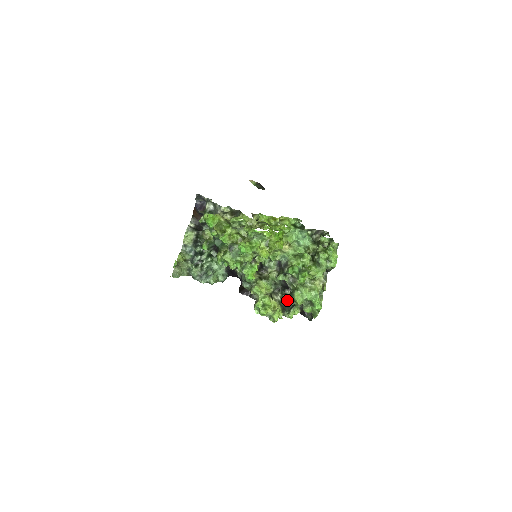
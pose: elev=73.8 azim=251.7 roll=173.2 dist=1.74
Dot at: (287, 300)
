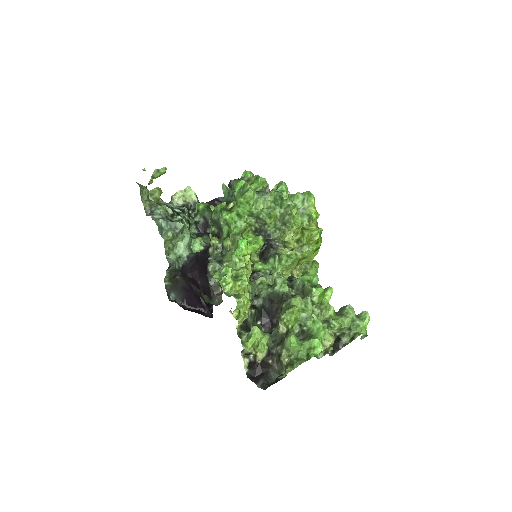
Dot at: occluded
